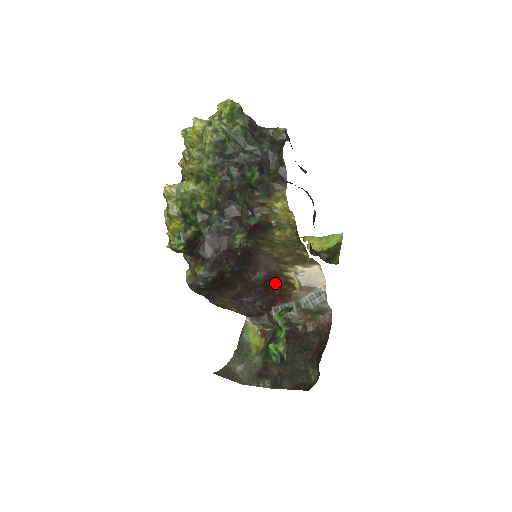
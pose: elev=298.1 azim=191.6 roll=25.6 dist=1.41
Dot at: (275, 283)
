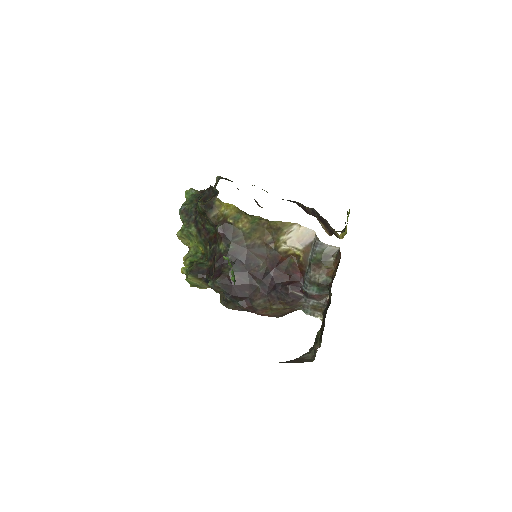
Dot at: (281, 263)
